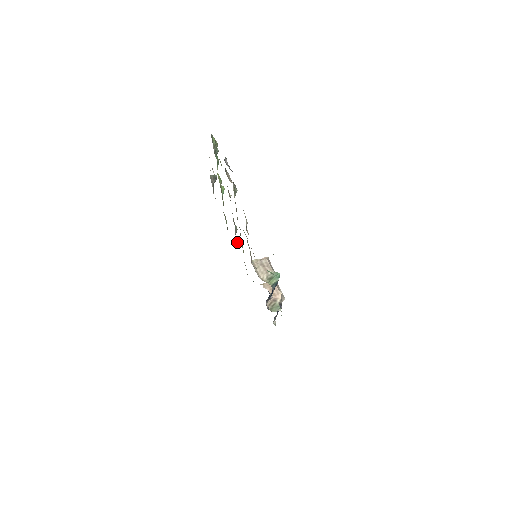
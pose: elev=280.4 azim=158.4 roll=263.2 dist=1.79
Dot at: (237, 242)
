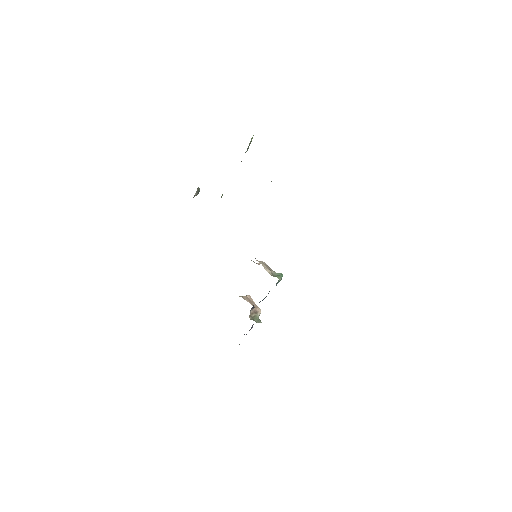
Dot at: occluded
